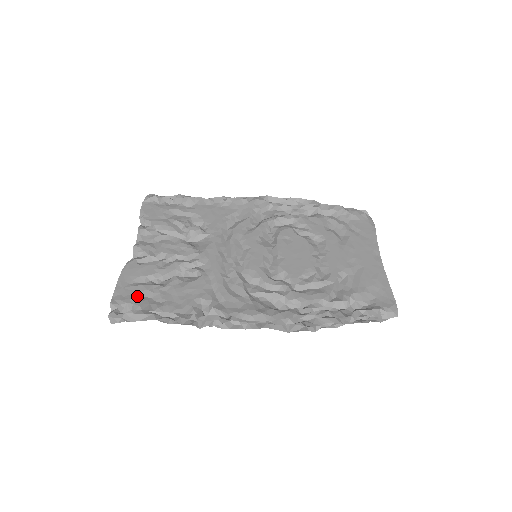
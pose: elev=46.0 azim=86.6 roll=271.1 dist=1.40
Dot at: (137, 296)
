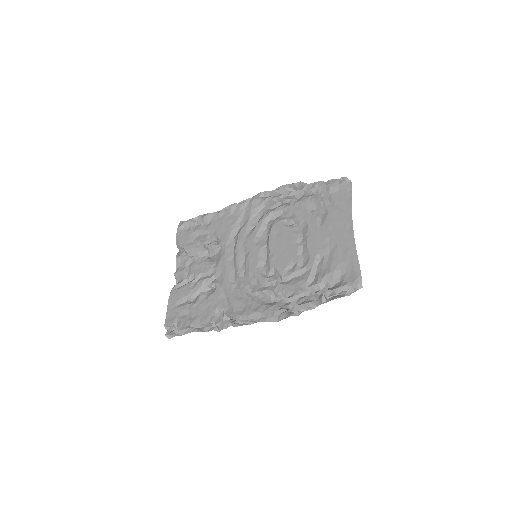
Dot at: (179, 316)
